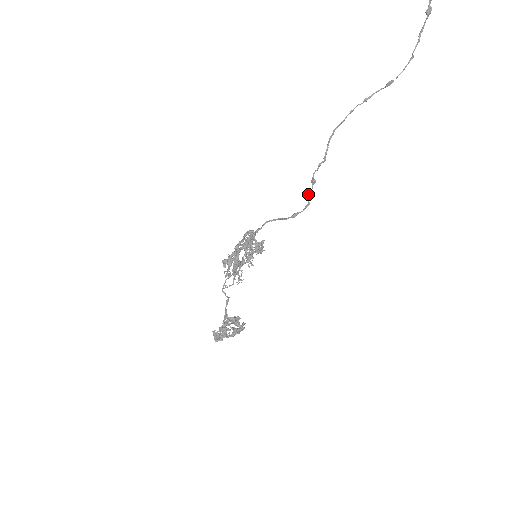
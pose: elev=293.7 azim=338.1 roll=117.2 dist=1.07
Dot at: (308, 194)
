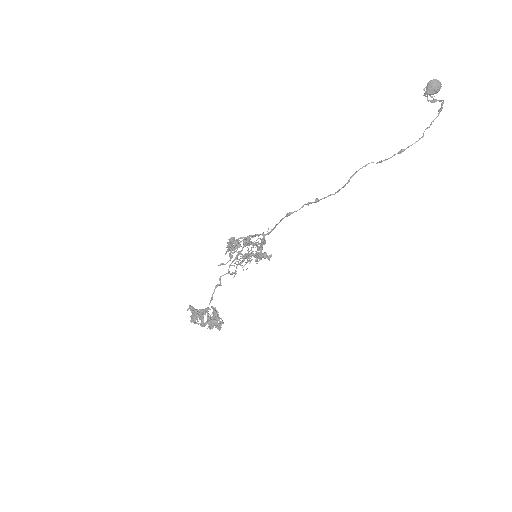
Dot at: (307, 203)
